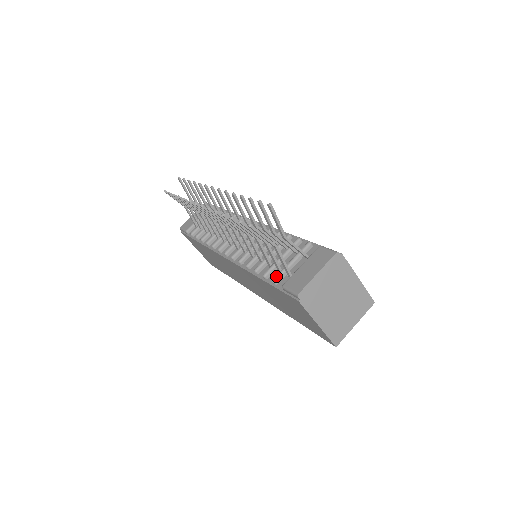
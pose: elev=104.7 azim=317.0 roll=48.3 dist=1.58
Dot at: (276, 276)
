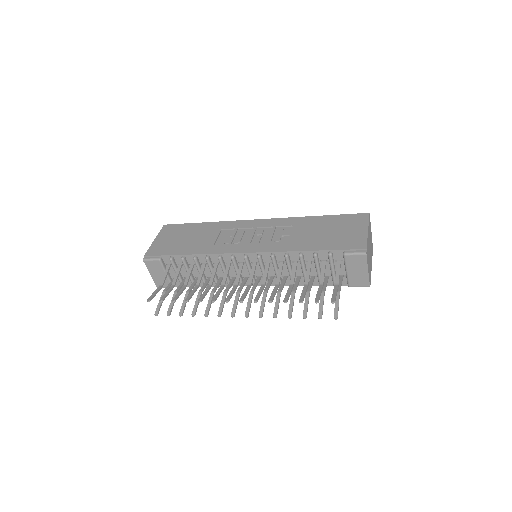
Dot at: occluded
